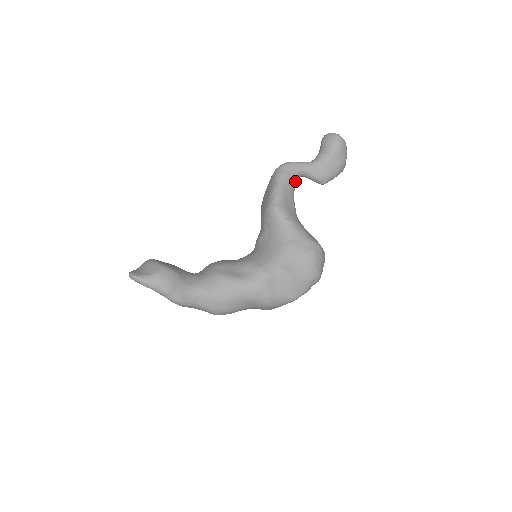
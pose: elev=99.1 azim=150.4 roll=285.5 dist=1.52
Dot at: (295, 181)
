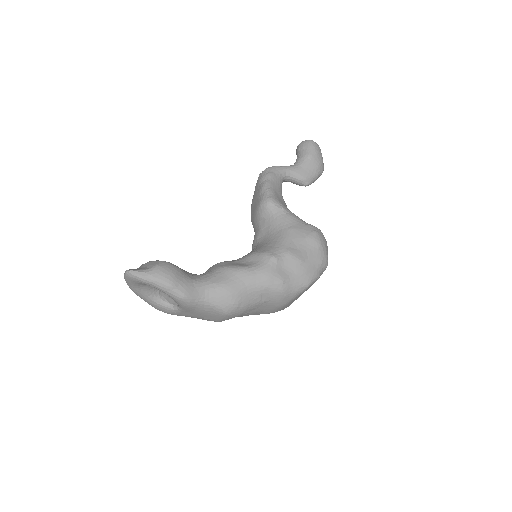
Dot at: (281, 182)
